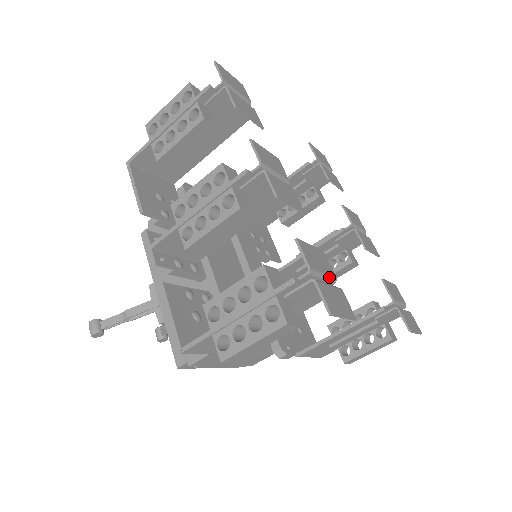
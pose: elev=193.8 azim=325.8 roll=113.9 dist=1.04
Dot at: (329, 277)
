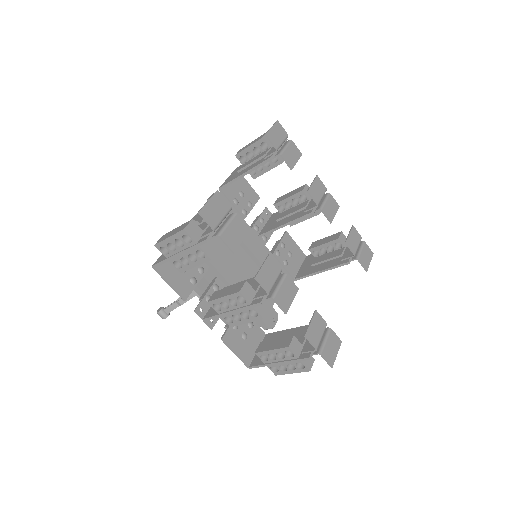
Dot at: (324, 332)
